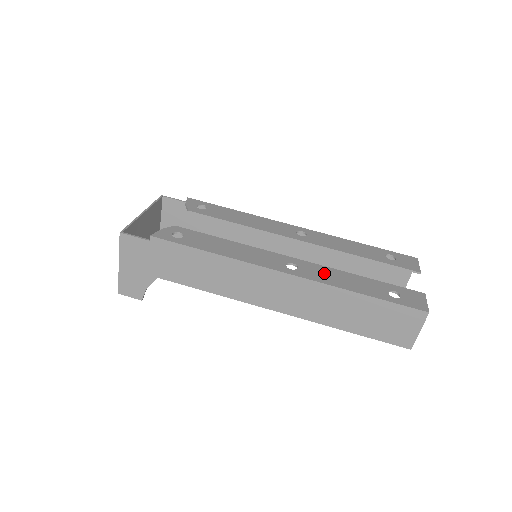
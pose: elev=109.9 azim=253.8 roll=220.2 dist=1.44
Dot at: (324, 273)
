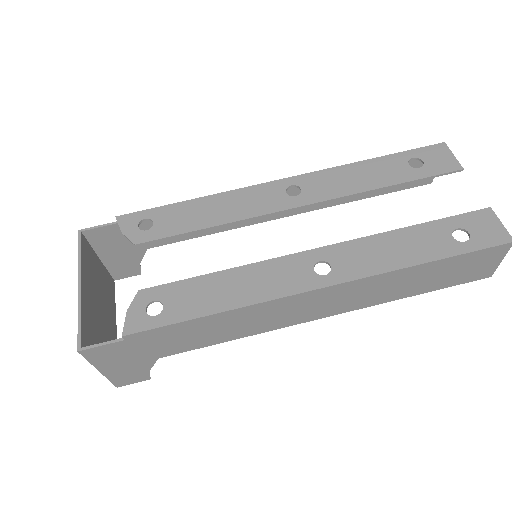
Dot at: (365, 254)
